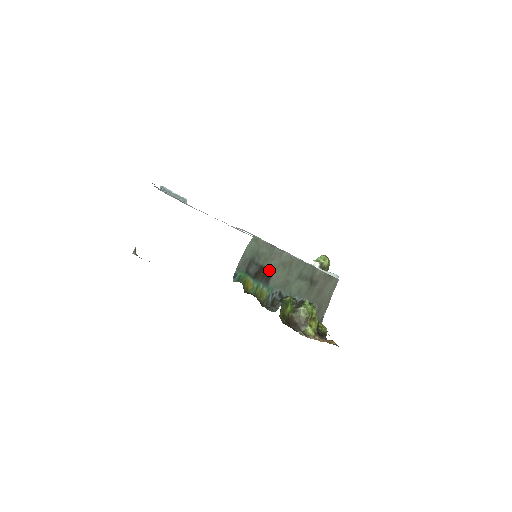
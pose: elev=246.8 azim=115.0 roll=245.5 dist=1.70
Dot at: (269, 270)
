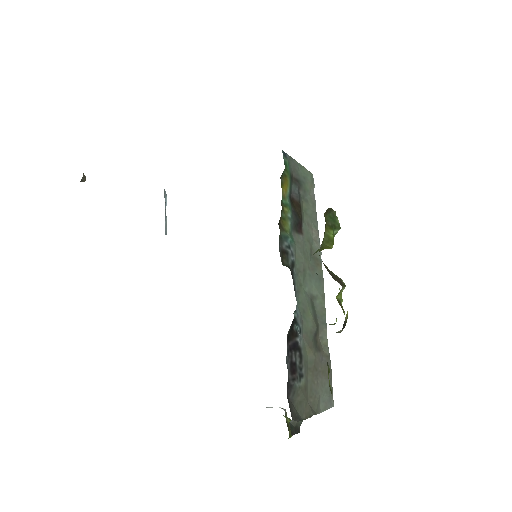
Dot at: (301, 224)
